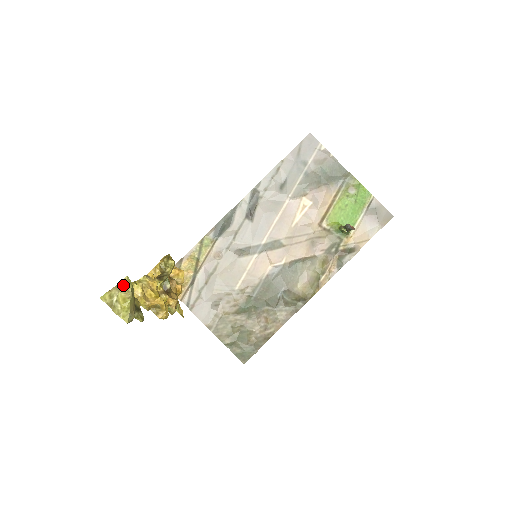
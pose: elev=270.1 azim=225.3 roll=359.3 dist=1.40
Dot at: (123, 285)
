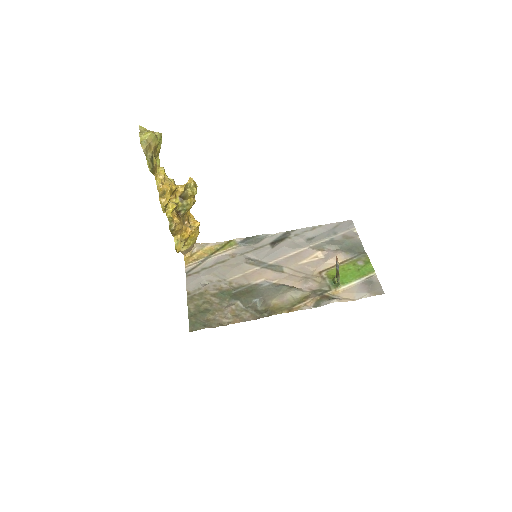
Dot at: (156, 132)
